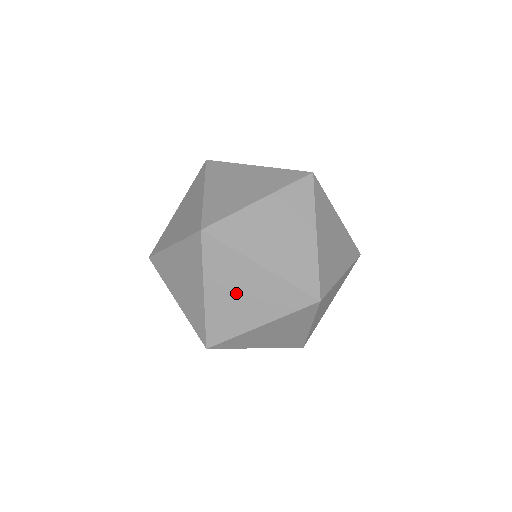
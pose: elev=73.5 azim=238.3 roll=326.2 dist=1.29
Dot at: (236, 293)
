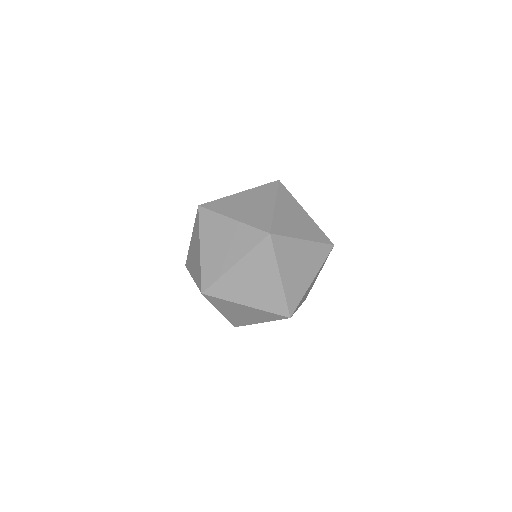
Dot at: (238, 313)
